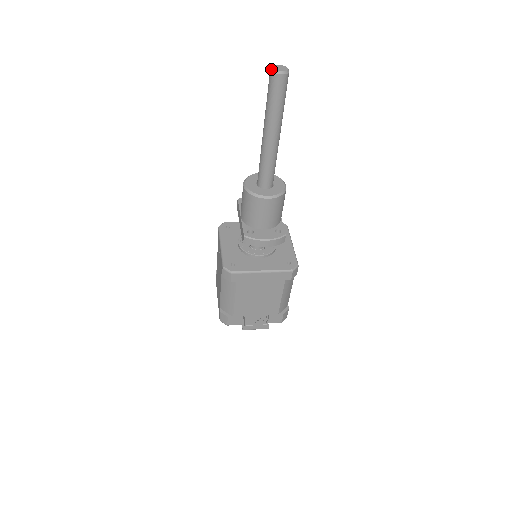
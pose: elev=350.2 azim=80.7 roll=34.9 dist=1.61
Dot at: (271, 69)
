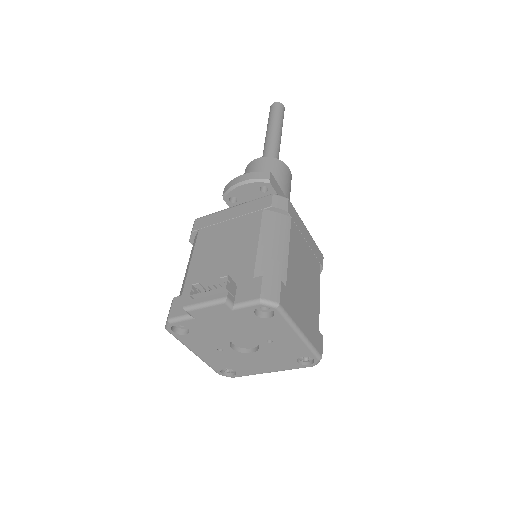
Dot at: occluded
